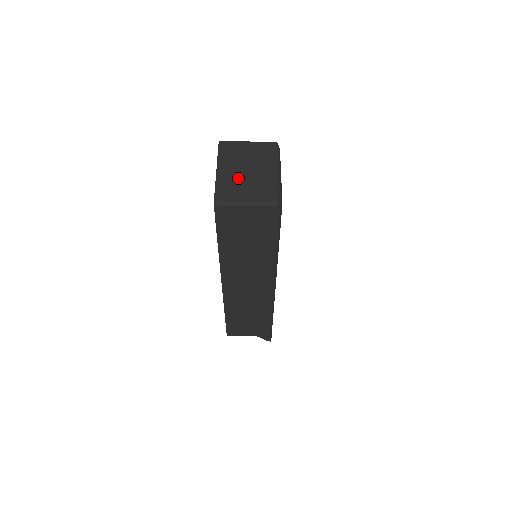
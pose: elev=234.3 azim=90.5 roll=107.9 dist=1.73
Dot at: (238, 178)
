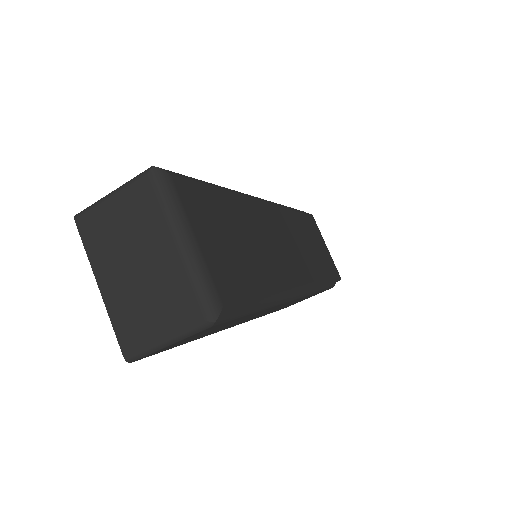
Dot at: (134, 292)
